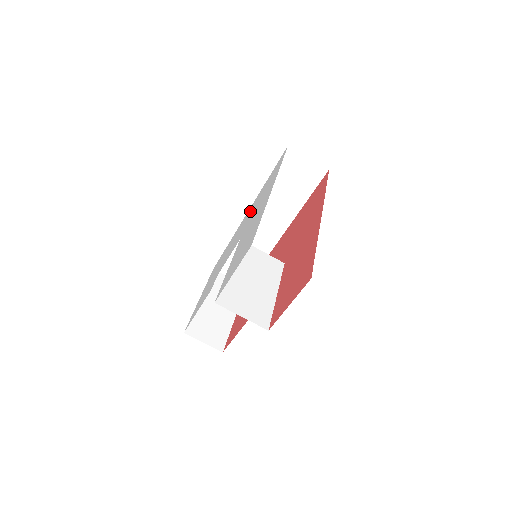
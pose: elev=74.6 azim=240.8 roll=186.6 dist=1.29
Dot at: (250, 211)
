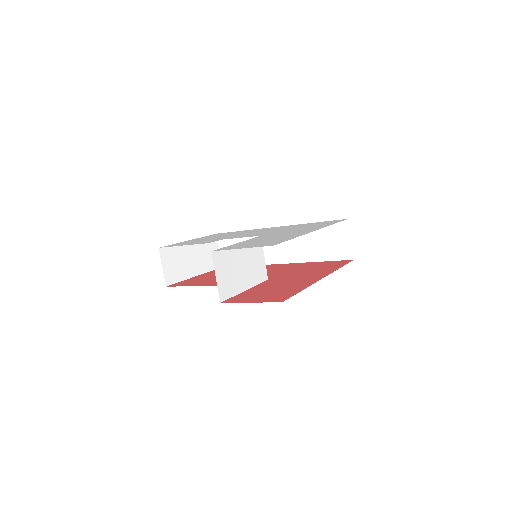
Dot at: (282, 228)
